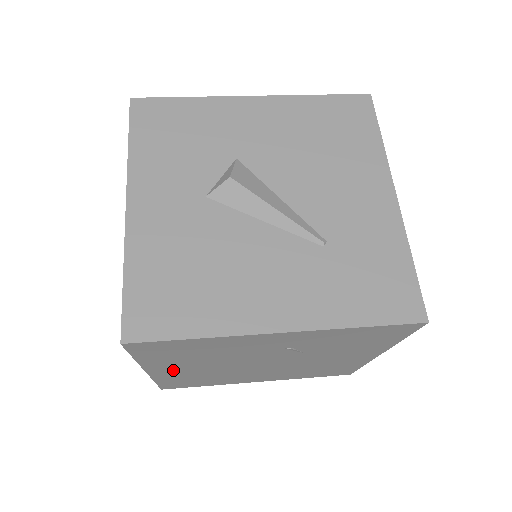
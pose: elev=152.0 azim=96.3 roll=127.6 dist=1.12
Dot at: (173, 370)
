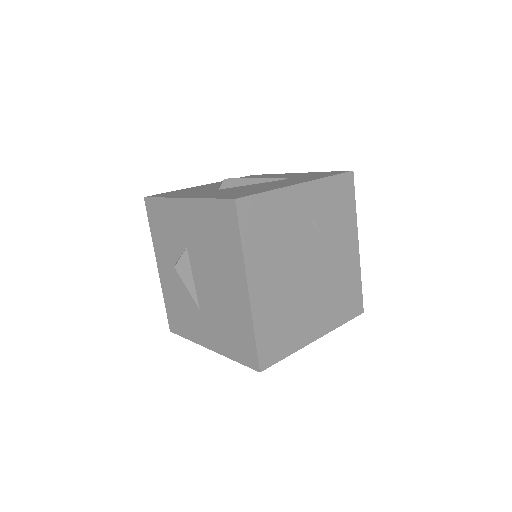
Dot at: (263, 284)
